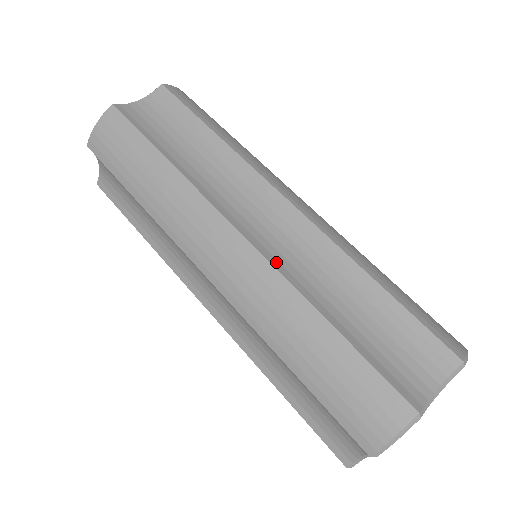
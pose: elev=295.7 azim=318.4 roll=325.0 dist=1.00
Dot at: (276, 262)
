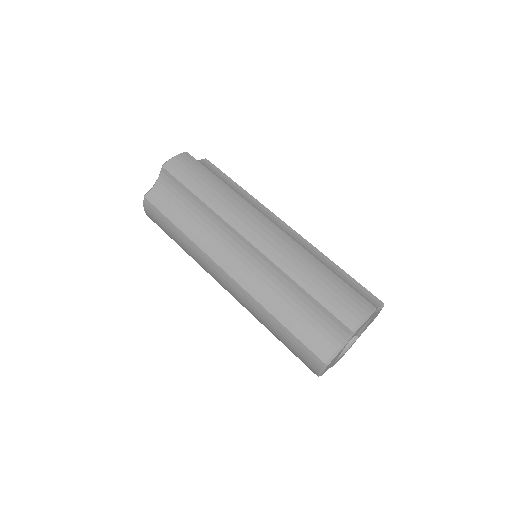
Dot at: occluded
